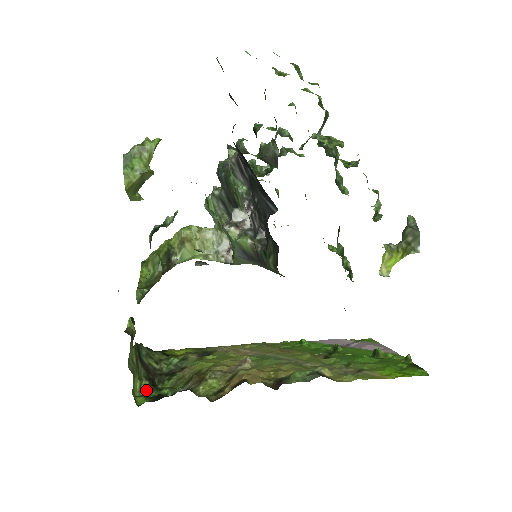
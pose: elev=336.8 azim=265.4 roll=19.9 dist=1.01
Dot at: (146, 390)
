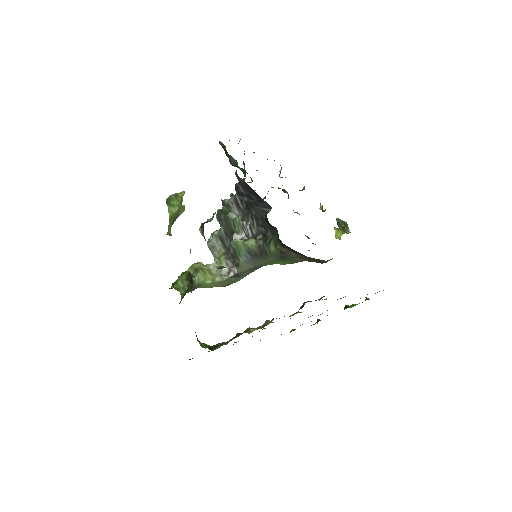
Dot at: (206, 347)
